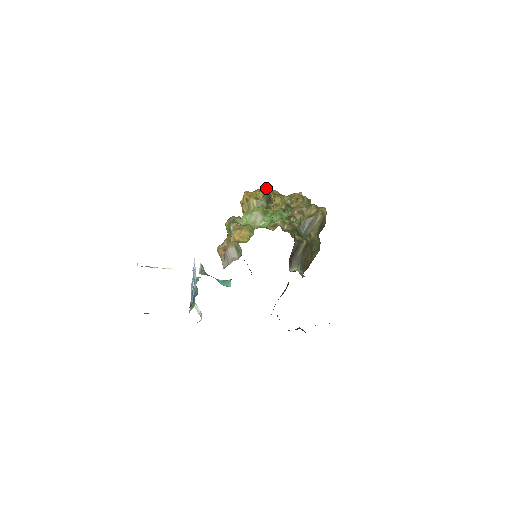
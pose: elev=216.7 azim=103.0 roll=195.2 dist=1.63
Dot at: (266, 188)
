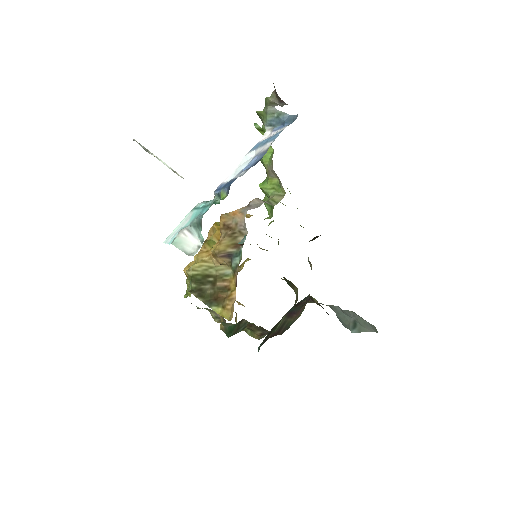
Dot at: occluded
